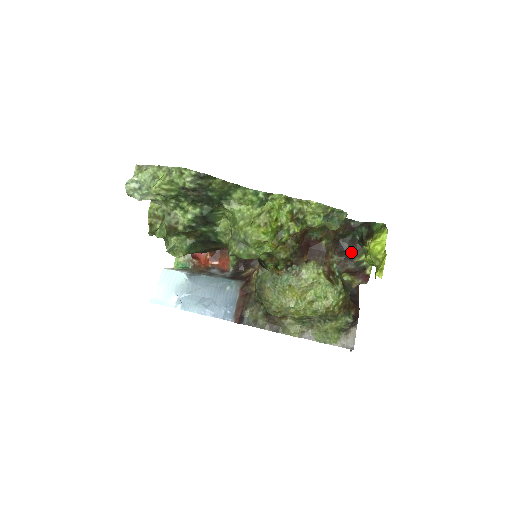
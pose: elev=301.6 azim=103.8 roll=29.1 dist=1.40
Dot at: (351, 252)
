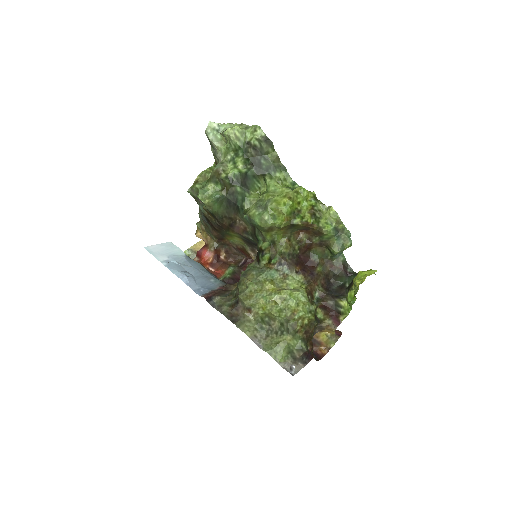
Dot at: (336, 294)
